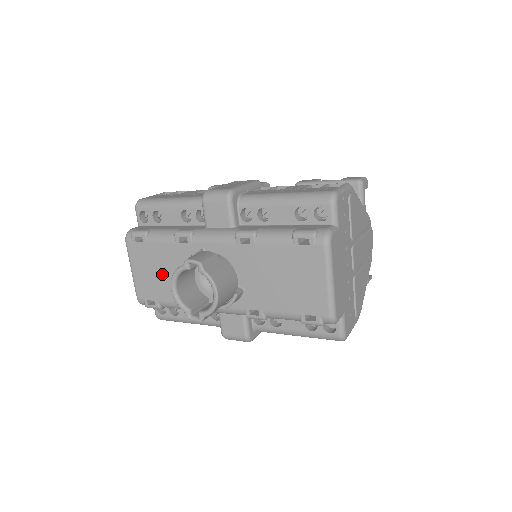
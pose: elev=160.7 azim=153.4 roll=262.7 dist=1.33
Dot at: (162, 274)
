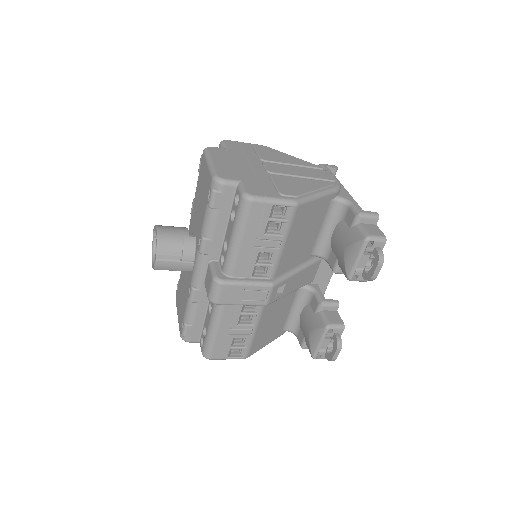
Dot at: (182, 294)
